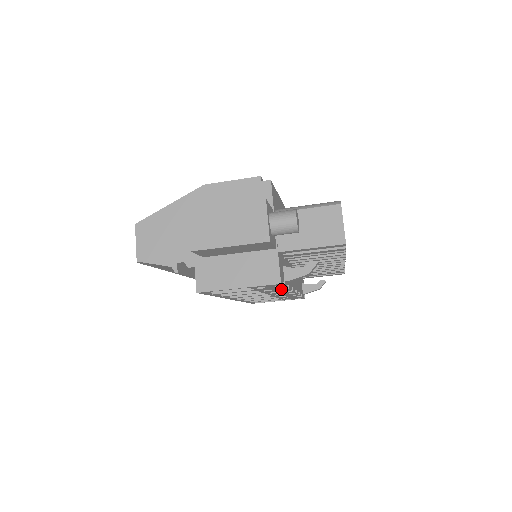
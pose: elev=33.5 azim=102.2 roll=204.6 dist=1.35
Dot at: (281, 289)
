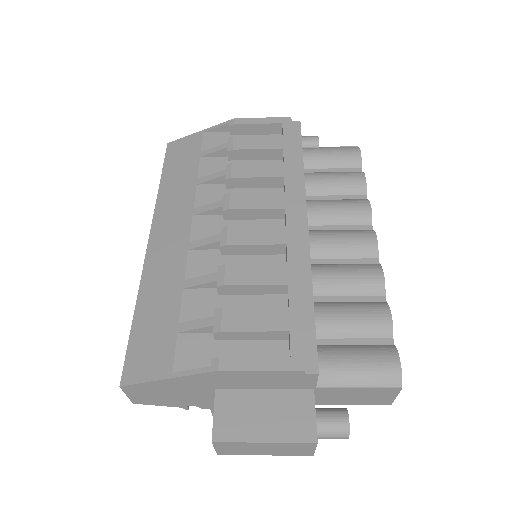
Dot at: occluded
